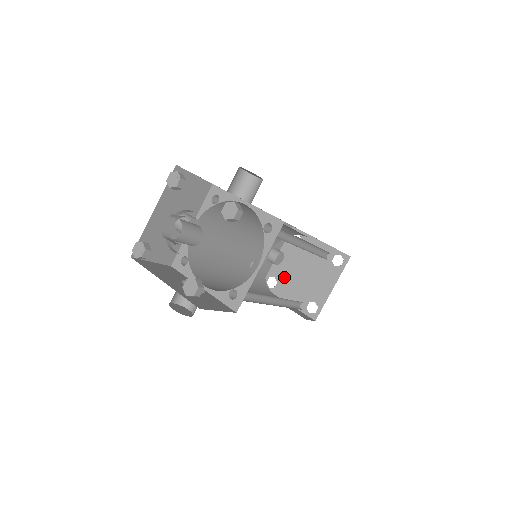
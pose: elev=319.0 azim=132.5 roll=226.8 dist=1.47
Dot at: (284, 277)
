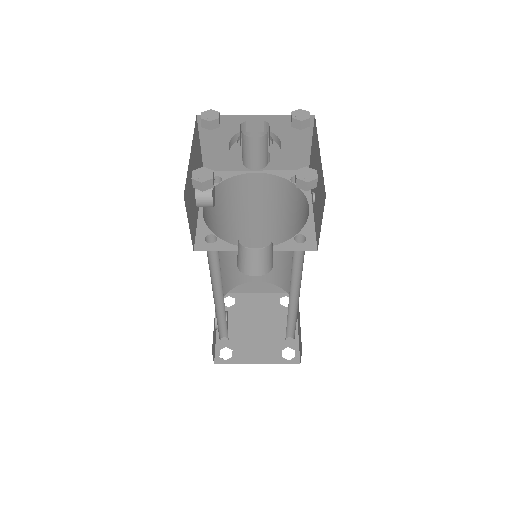
Dot at: (238, 341)
